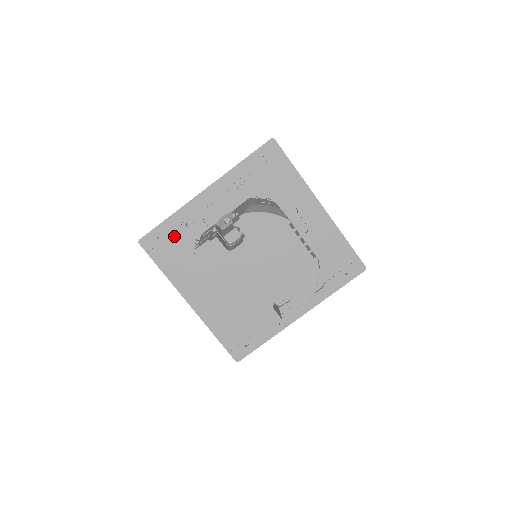
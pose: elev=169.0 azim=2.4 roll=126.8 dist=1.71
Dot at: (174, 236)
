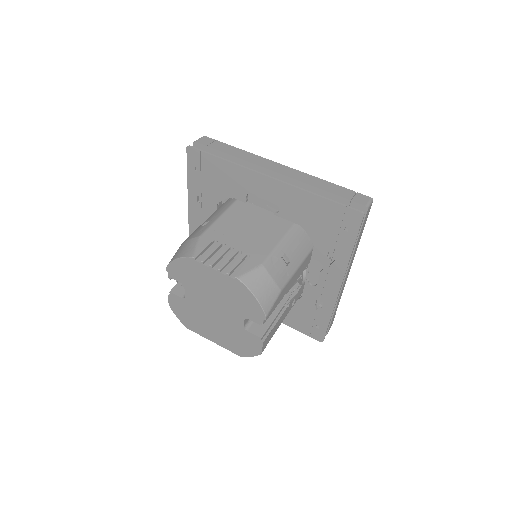
Dot at: occluded
